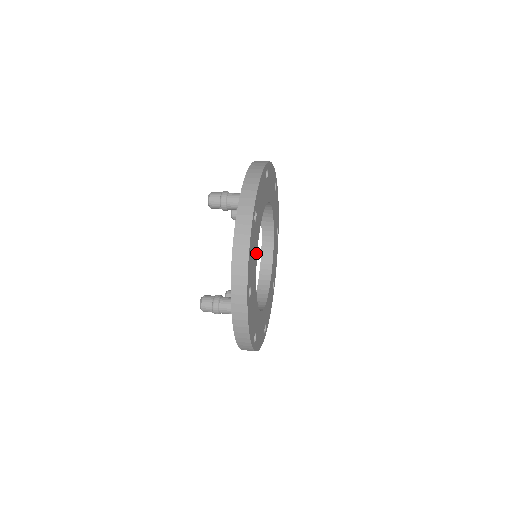
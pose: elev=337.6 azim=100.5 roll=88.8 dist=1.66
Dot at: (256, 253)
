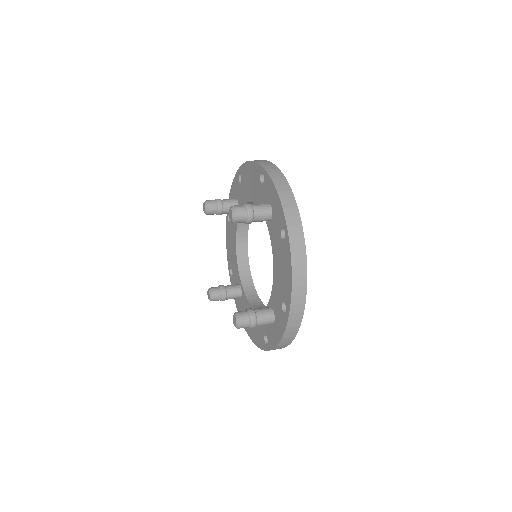
Dot at: occluded
